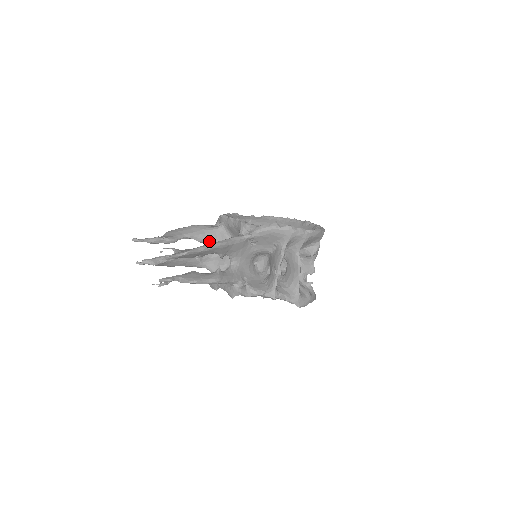
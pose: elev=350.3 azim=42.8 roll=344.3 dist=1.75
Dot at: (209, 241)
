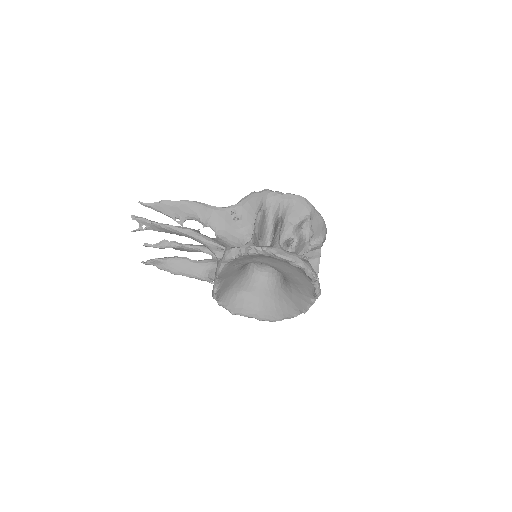
Dot at: occluded
